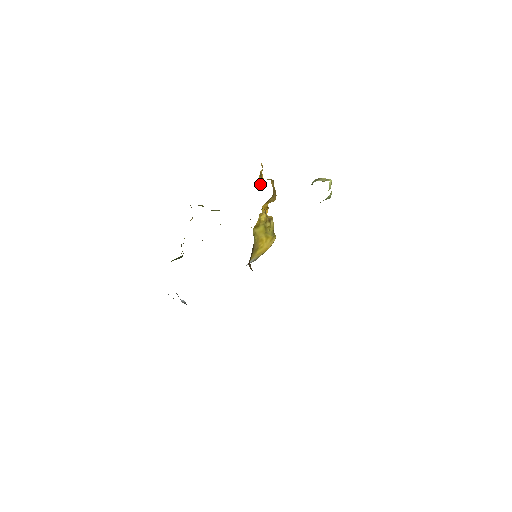
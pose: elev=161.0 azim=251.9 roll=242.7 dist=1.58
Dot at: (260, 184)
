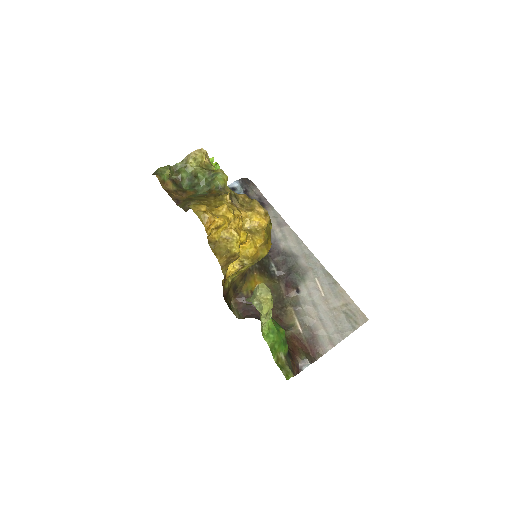
Dot at: (221, 228)
